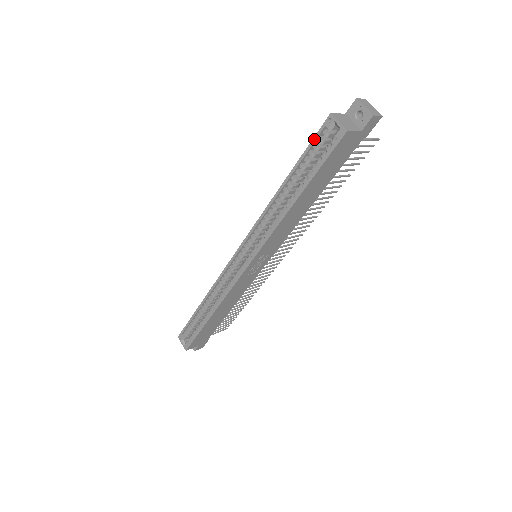
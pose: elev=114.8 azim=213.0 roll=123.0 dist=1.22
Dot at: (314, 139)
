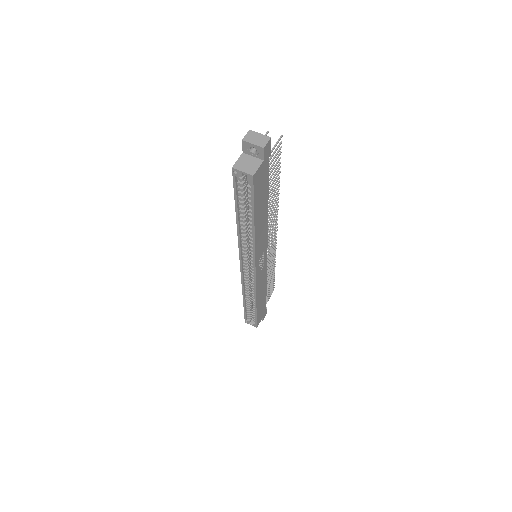
Dot at: (234, 187)
